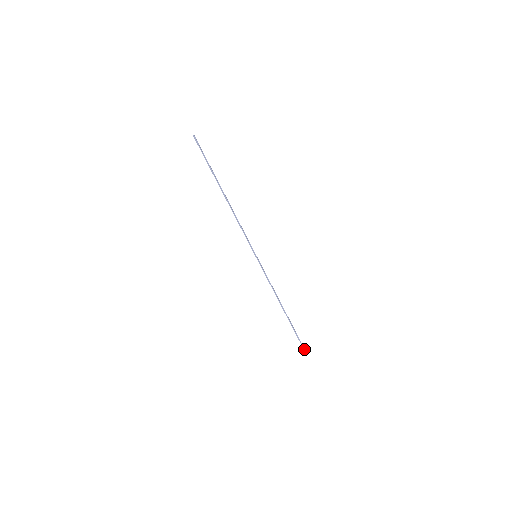
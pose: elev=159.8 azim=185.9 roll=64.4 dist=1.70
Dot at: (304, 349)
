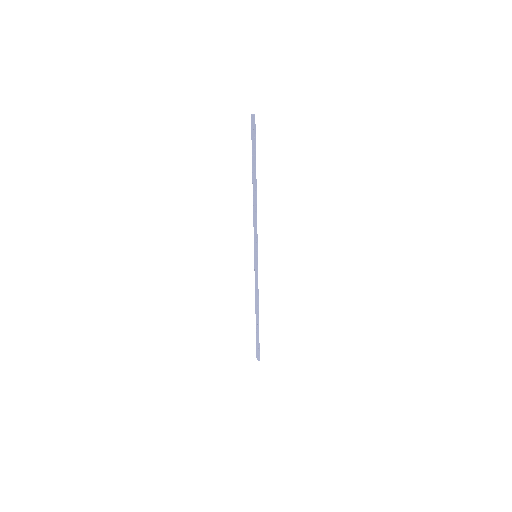
Dot at: (259, 355)
